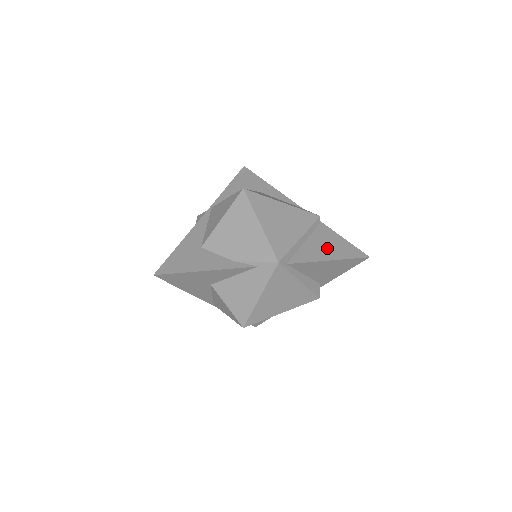
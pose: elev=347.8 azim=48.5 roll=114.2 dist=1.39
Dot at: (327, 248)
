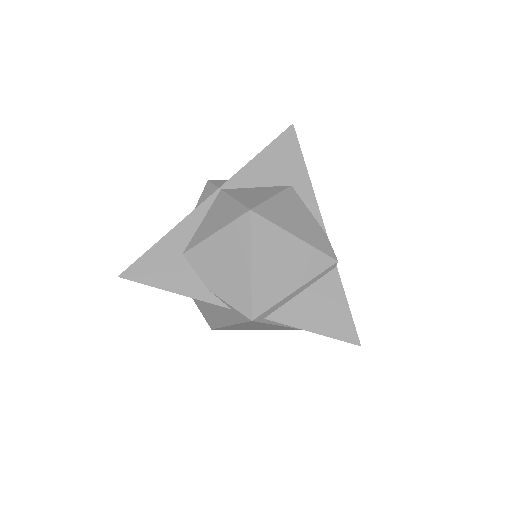
Dot at: (321, 313)
